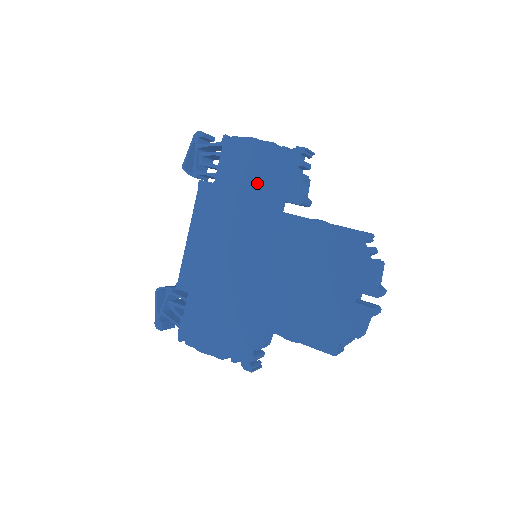
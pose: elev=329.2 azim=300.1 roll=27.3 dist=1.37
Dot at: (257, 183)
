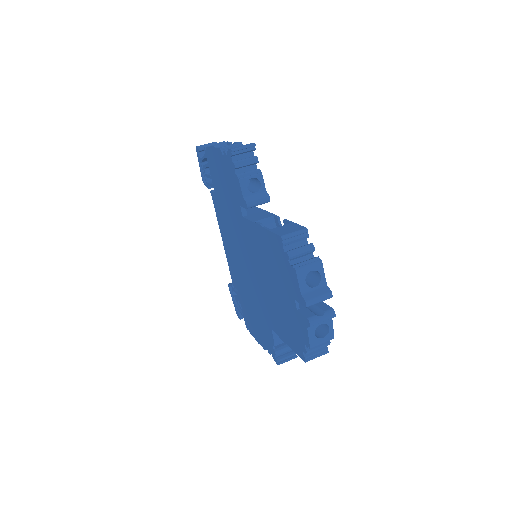
Dot at: (227, 190)
